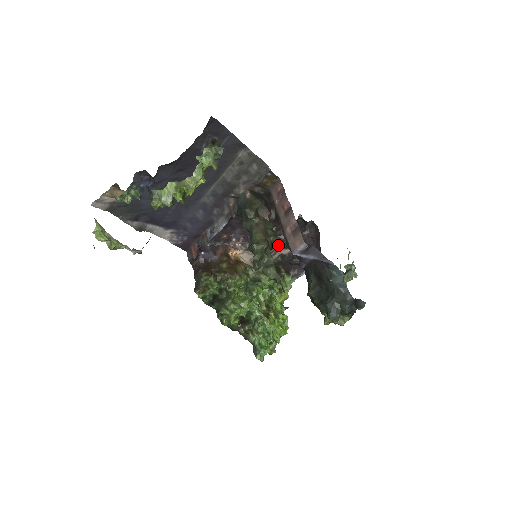
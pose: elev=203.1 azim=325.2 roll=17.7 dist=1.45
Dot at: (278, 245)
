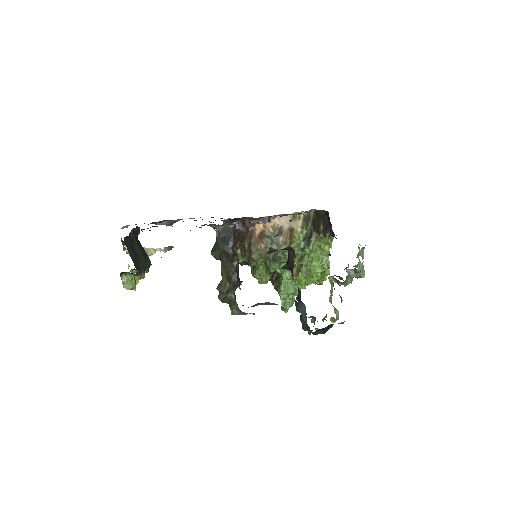
Dot at: occluded
